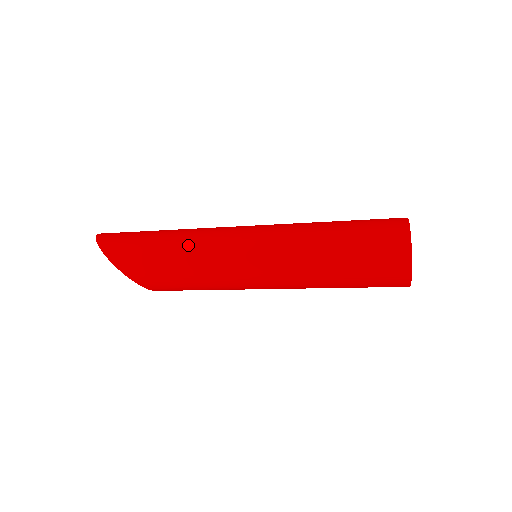
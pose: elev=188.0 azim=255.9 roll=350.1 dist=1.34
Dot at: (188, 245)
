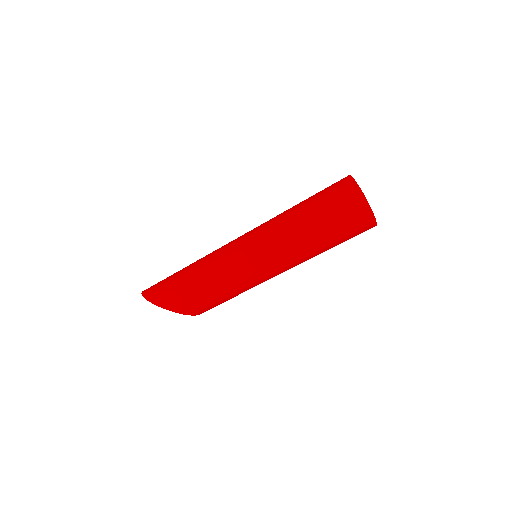
Dot at: (202, 268)
